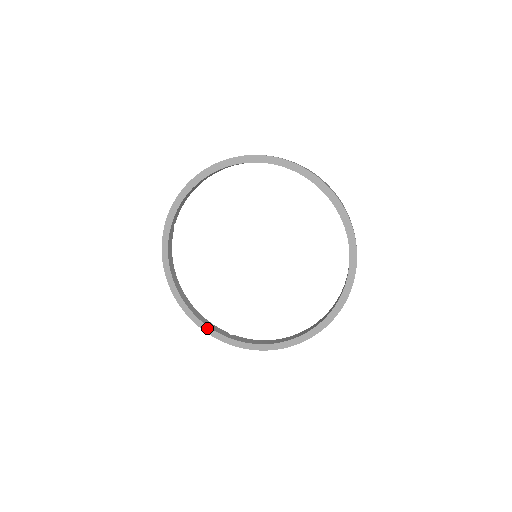
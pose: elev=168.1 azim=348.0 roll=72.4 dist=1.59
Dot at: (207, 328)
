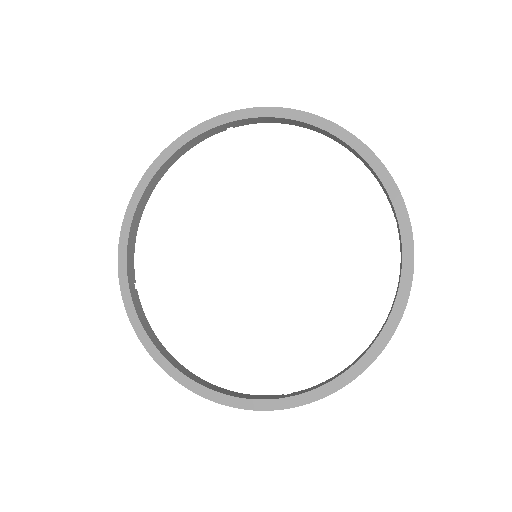
Dot at: (124, 250)
